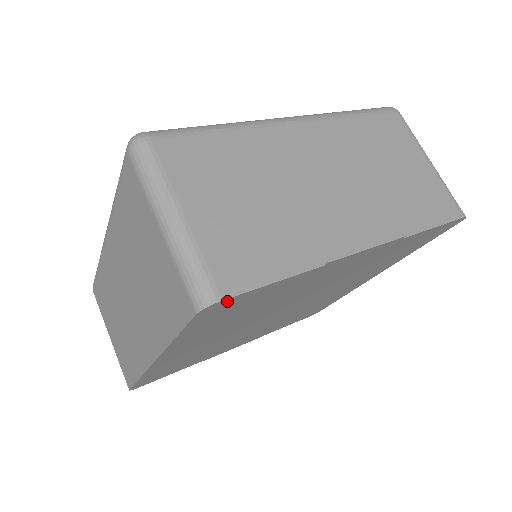
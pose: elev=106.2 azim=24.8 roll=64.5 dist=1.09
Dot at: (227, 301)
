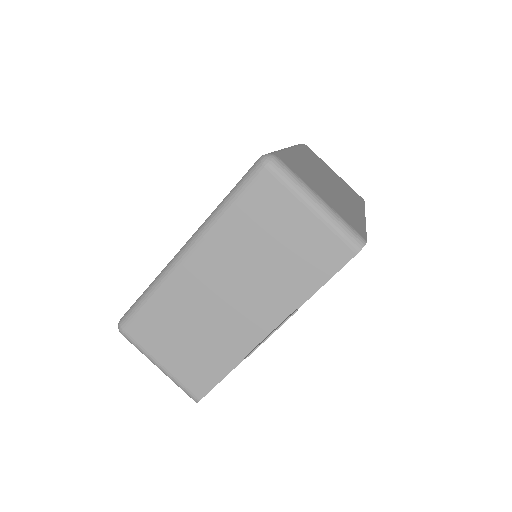
Dot at: (205, 394)
